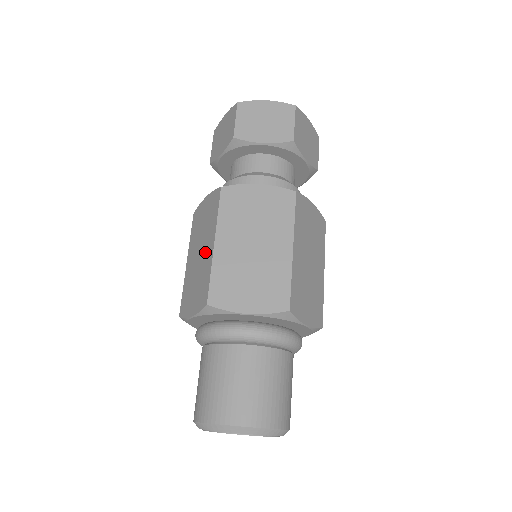
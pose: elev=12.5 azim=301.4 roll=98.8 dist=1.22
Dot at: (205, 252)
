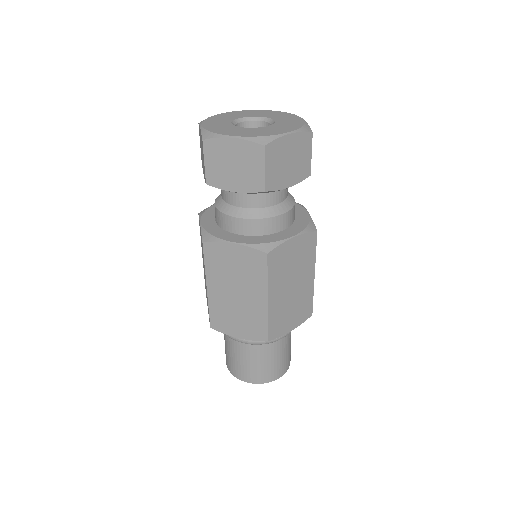
Dot at: occluded
